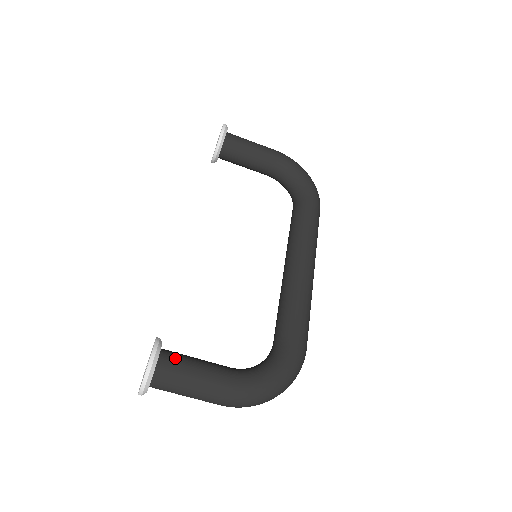
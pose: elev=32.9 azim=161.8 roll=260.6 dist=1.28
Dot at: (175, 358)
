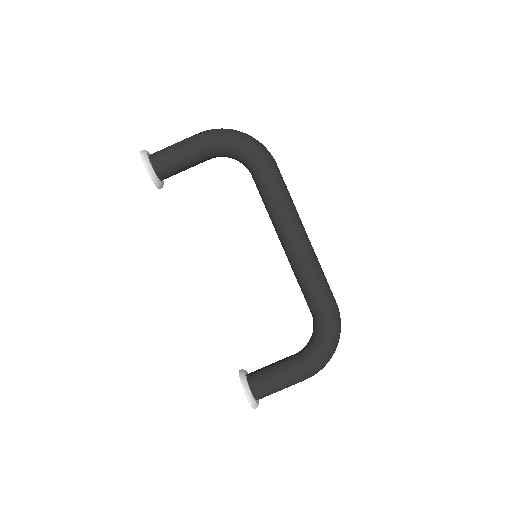
Dot at: (260, 382)
